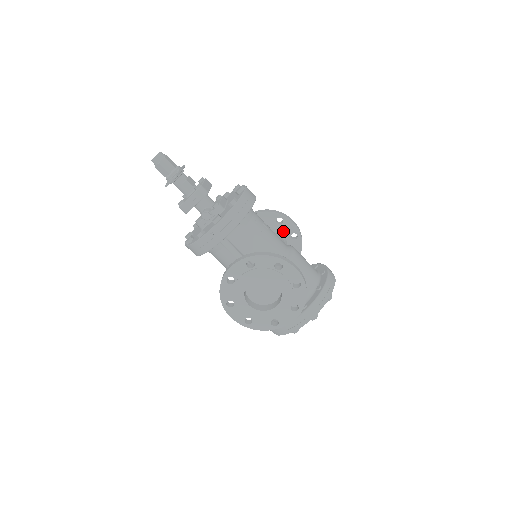
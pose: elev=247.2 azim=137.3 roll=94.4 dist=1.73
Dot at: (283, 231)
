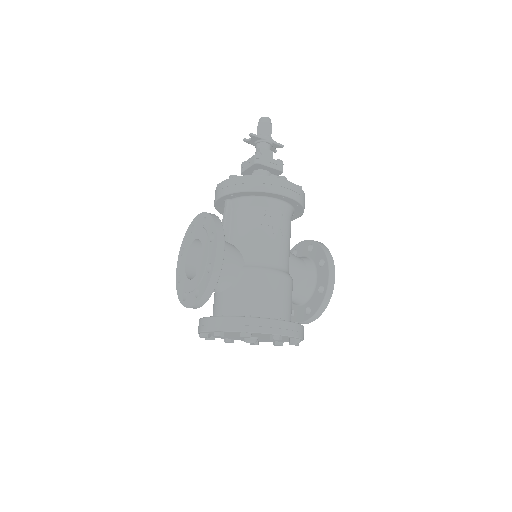
Dot at: (318, 276)
